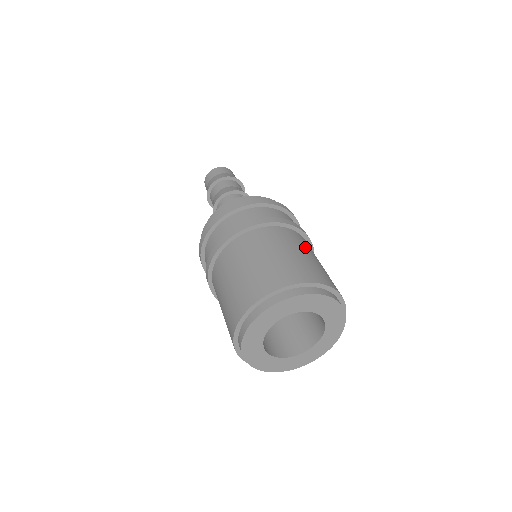
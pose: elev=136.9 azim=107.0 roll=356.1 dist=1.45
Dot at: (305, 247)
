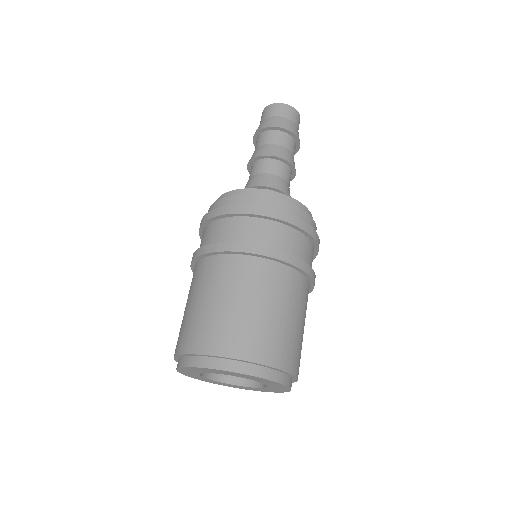
Dot at: (286, 298)
